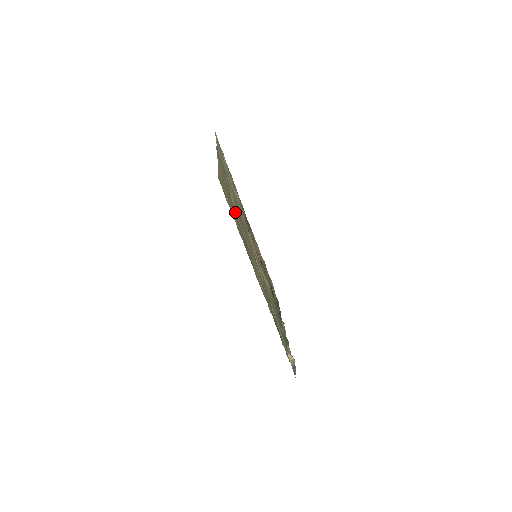
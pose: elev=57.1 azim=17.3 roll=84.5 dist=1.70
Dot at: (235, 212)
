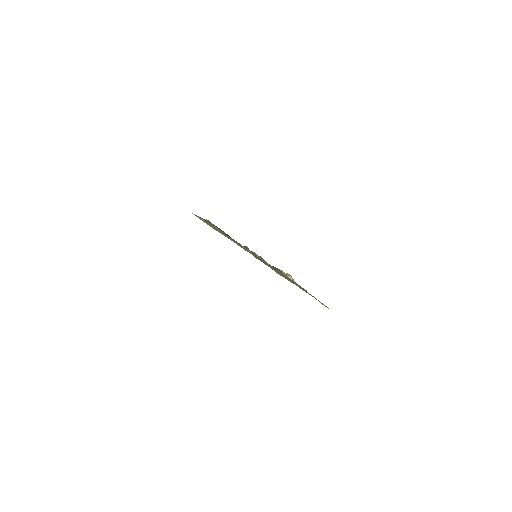
Dot at: occluded
